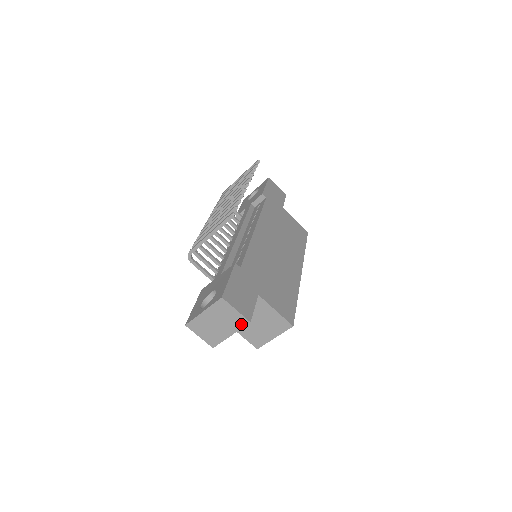
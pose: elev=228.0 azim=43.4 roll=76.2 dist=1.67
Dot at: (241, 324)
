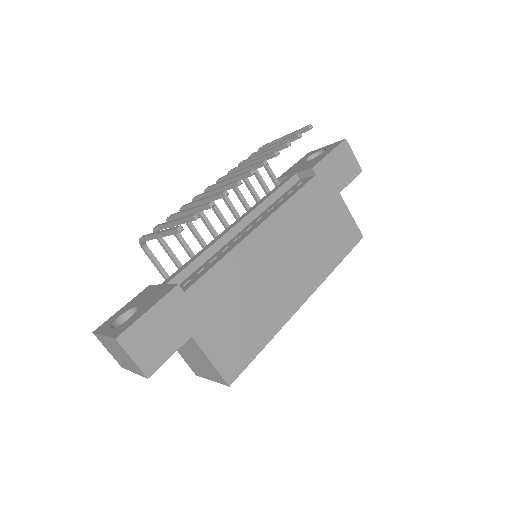
Dot at: (140, 372)
